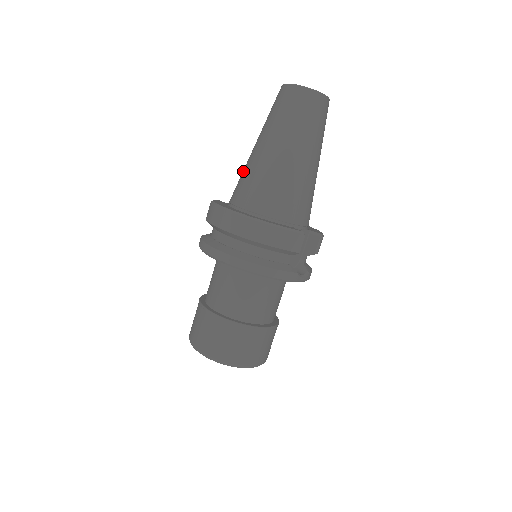
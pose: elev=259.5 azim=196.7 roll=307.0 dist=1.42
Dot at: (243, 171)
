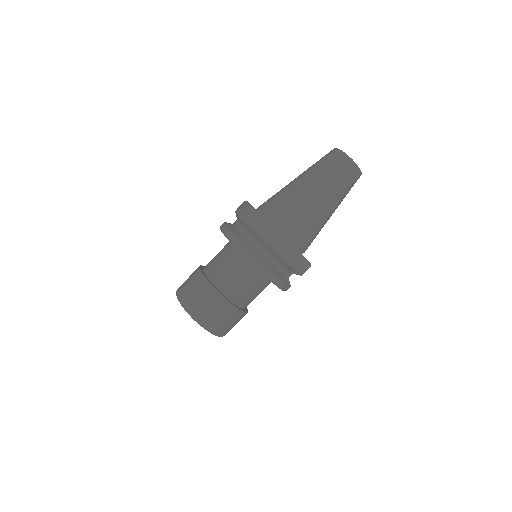
Dot at: (280, 192)
